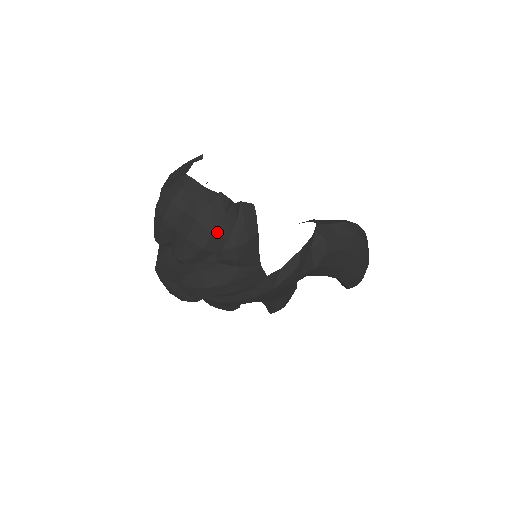
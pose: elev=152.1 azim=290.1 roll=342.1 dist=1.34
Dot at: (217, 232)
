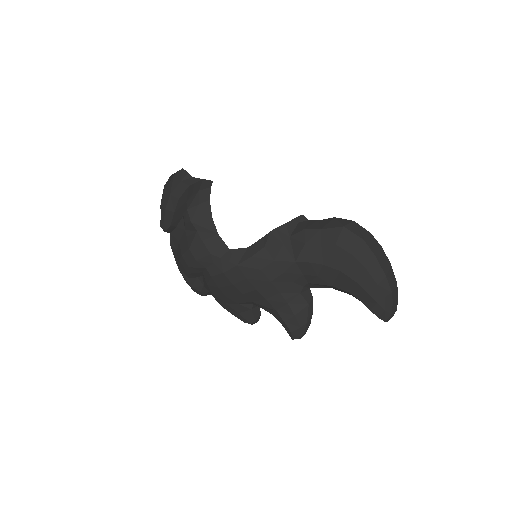
Dot at: (173, 194)
